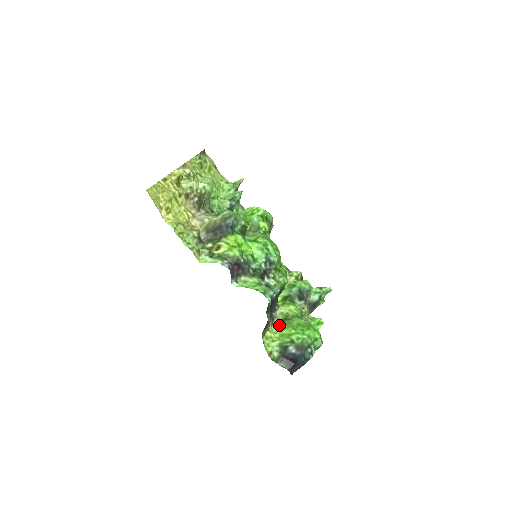
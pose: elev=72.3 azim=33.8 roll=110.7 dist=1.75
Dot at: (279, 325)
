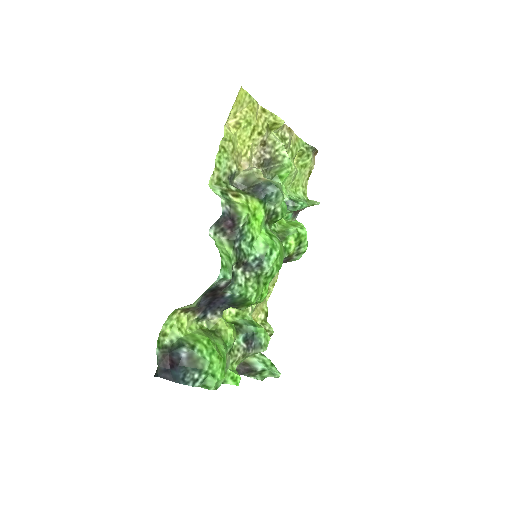
Dot at: (202, 329)
